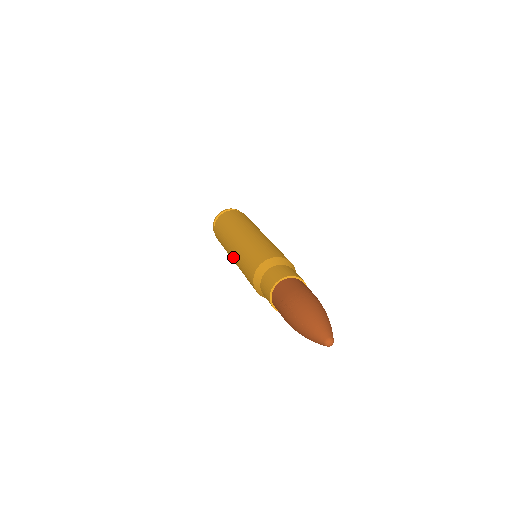
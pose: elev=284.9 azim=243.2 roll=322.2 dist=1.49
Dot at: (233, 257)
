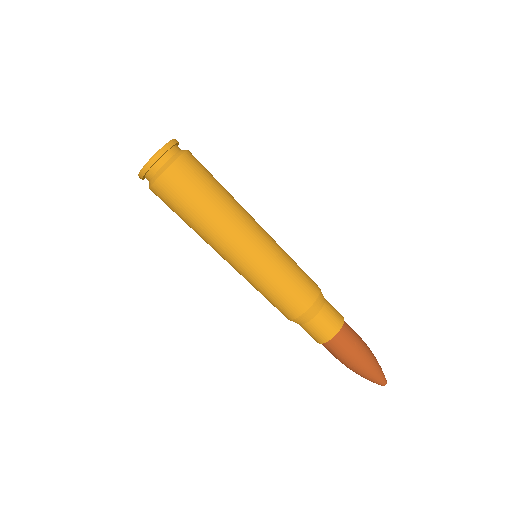
Dot at: occluded
